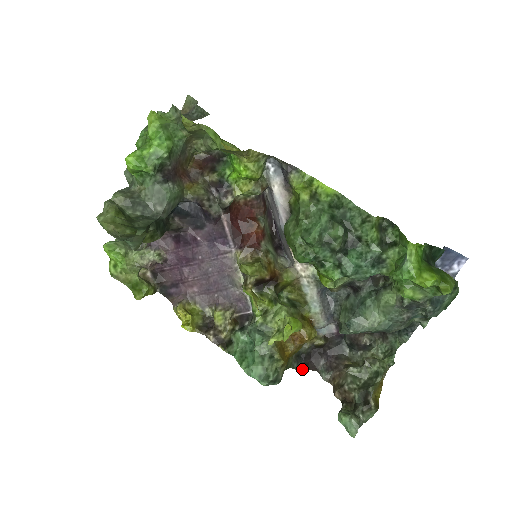
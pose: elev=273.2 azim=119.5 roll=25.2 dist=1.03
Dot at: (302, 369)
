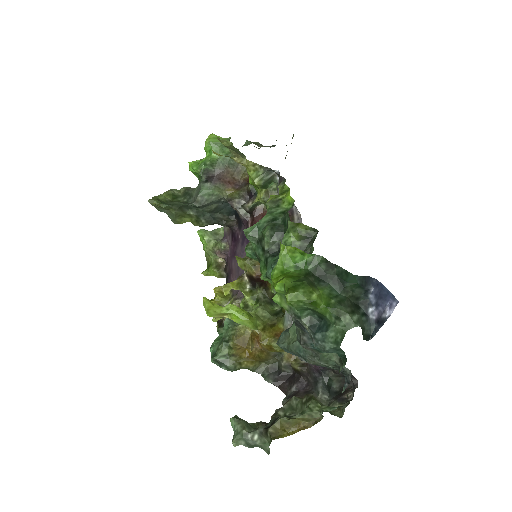
Dot at: (271, 382)
